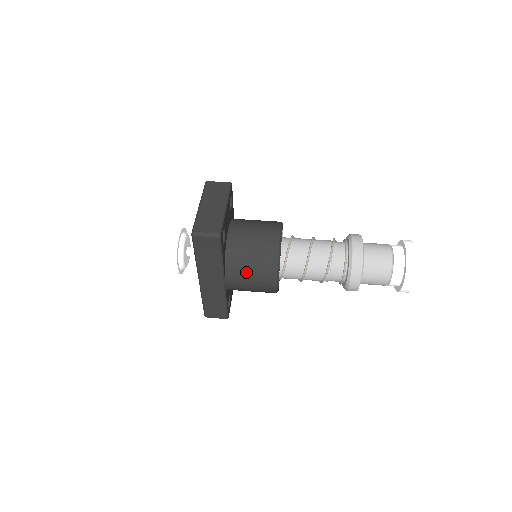
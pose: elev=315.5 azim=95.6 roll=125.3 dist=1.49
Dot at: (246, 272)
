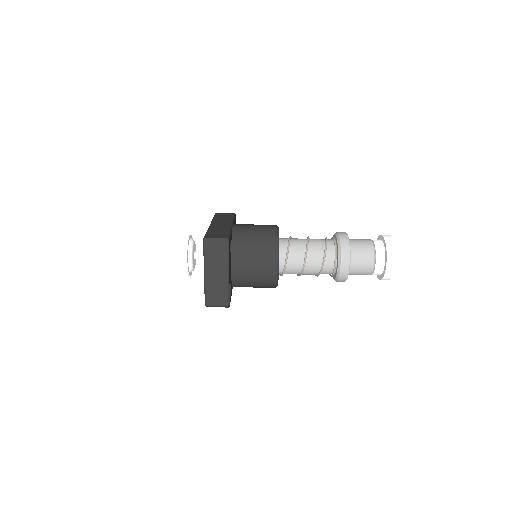
Dot at: occluded
